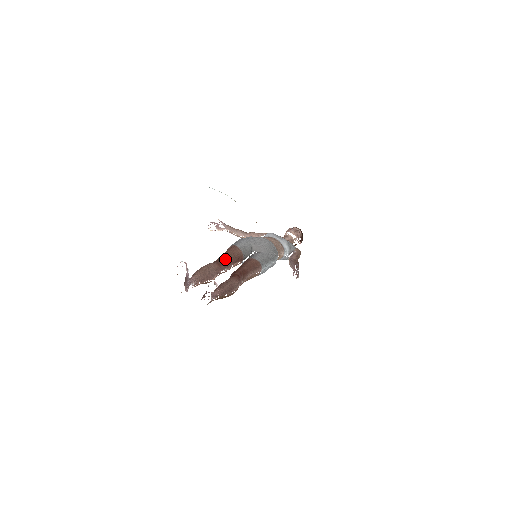
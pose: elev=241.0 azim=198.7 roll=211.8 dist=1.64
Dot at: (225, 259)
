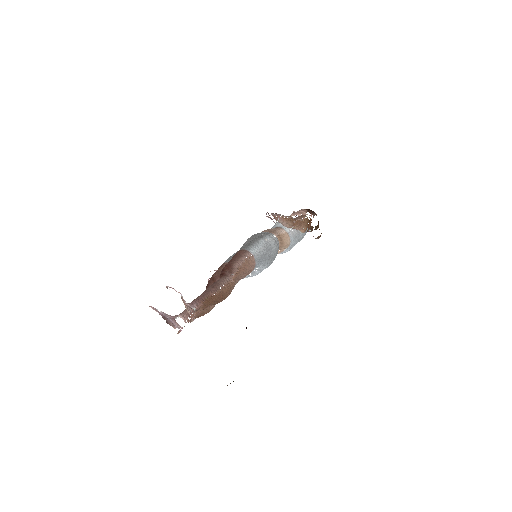
Dot at: (211, 279)
